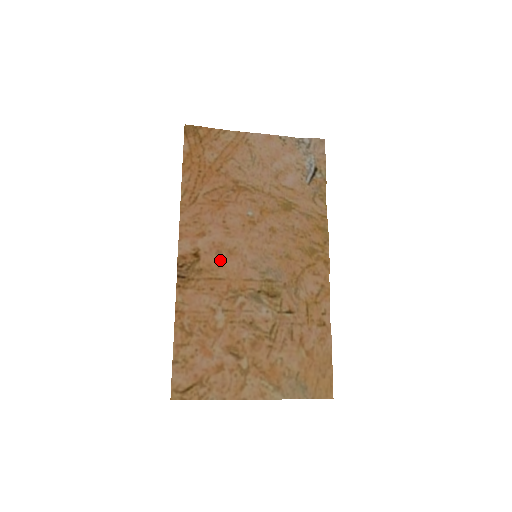
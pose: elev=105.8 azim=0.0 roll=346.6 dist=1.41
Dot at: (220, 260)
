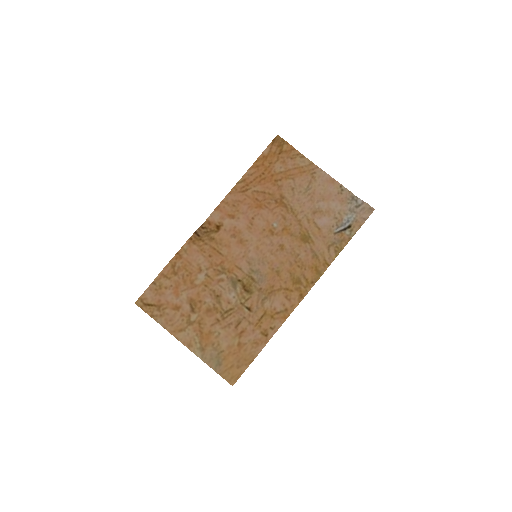
Dot at: (230, 241)
